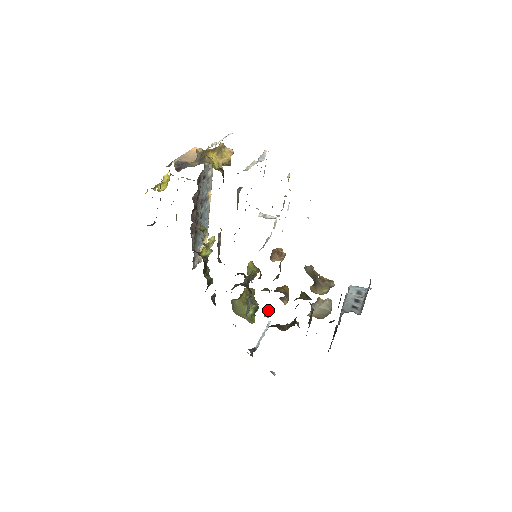
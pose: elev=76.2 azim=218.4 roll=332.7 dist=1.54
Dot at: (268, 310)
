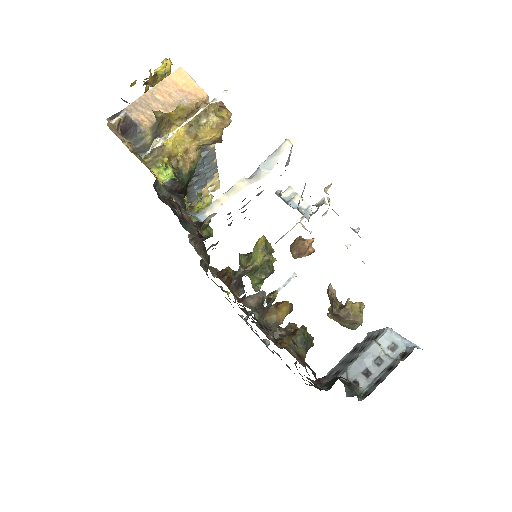
Dot at: (270, 298)
